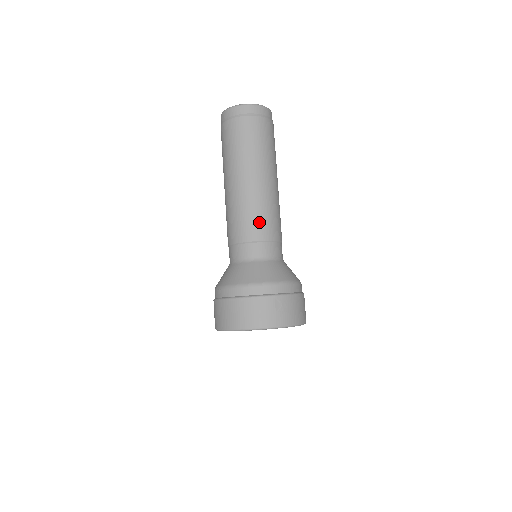
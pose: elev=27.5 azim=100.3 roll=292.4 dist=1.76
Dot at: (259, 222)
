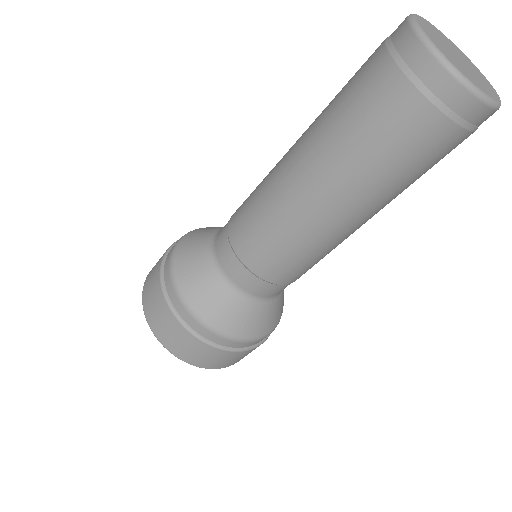
Dot at: occluded
